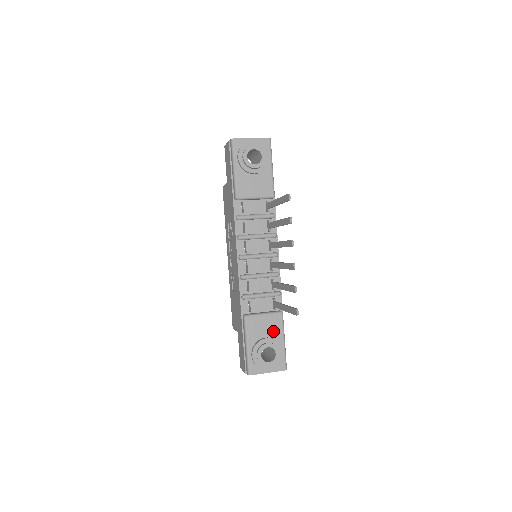
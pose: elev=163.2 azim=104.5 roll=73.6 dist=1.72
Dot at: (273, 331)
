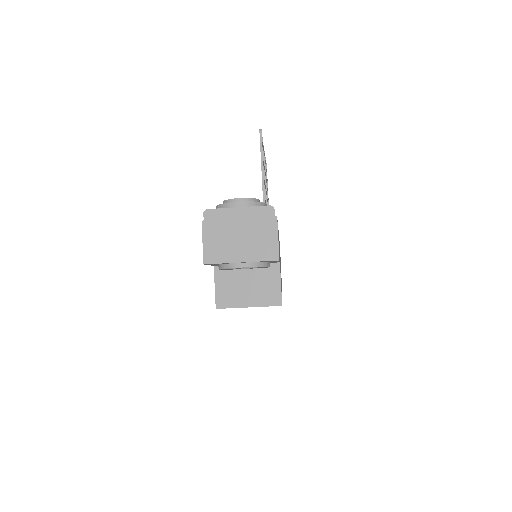
Dot at: occluded
